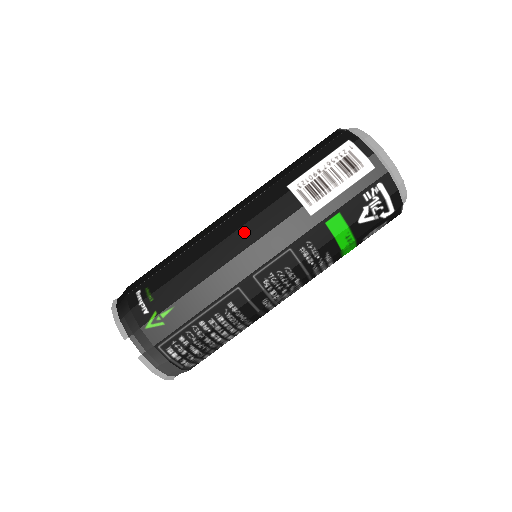
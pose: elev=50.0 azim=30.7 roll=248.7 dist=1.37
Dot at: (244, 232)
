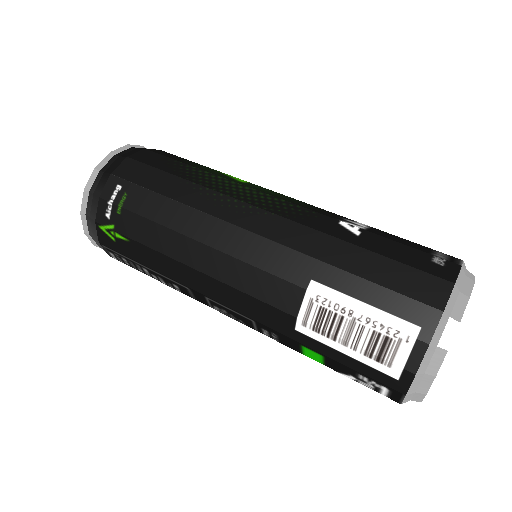
Dot at: (230, 265)
